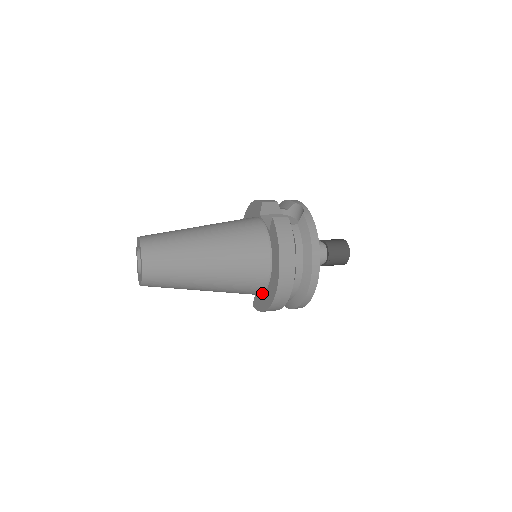
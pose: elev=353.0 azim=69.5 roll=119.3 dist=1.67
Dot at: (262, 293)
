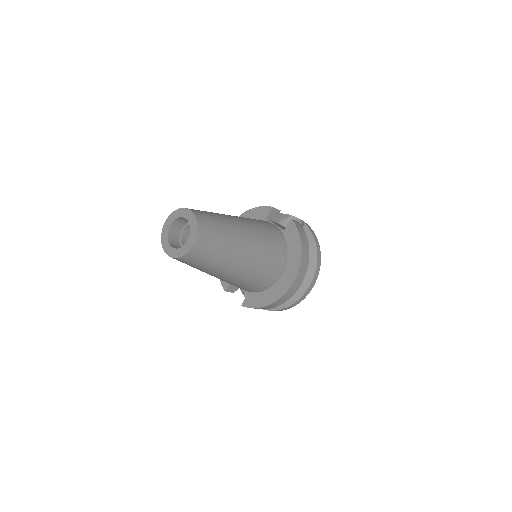
Dot at: (266, 289)
